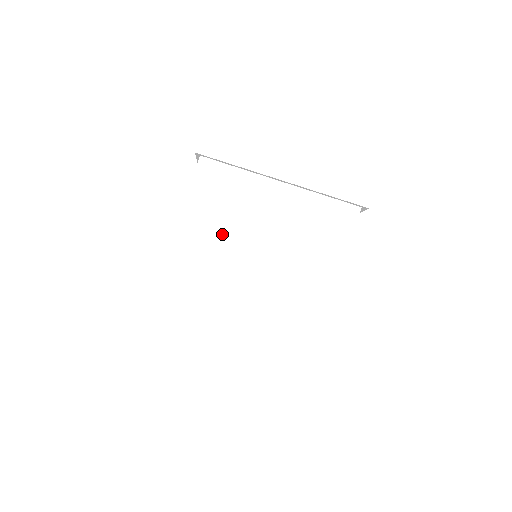
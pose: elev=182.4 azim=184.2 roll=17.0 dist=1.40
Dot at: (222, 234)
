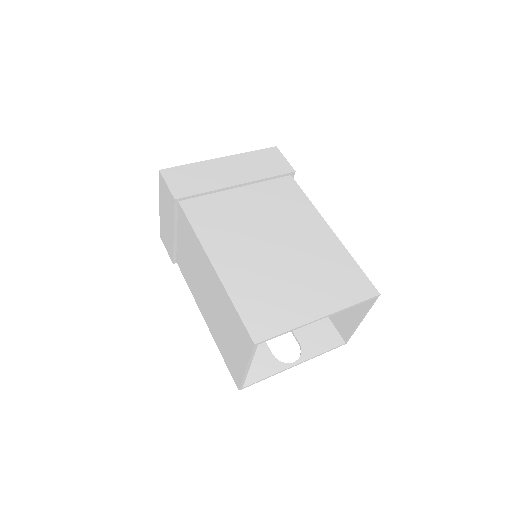
Dot at: (232, 231)
